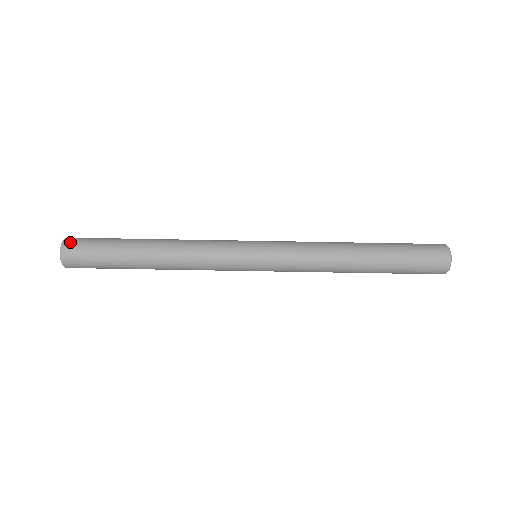
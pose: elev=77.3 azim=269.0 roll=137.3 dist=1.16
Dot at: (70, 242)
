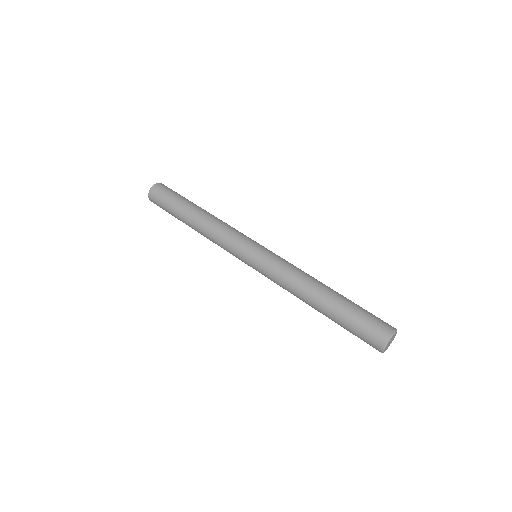
Dot at: occluded
